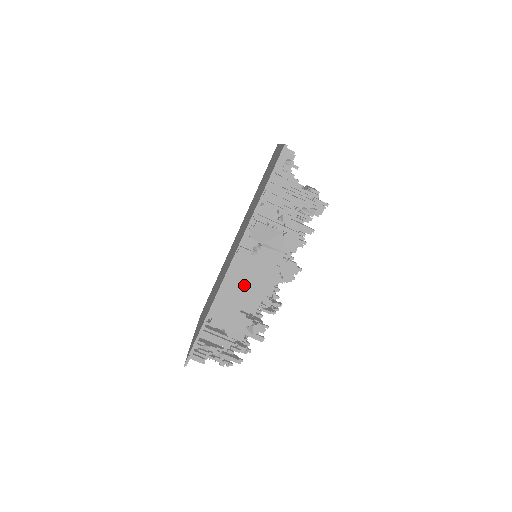
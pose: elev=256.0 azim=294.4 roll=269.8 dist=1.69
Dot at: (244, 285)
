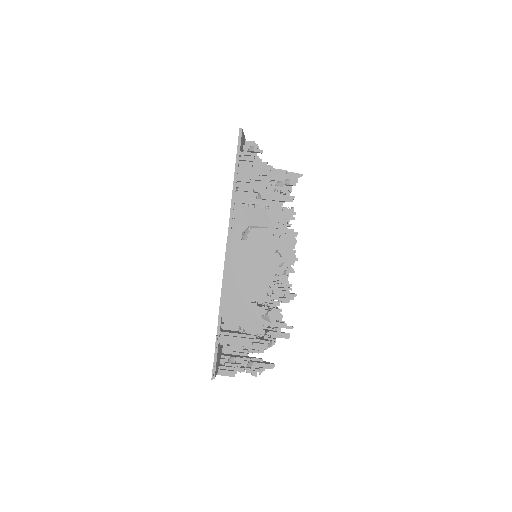
Dot at: (245, 273)
